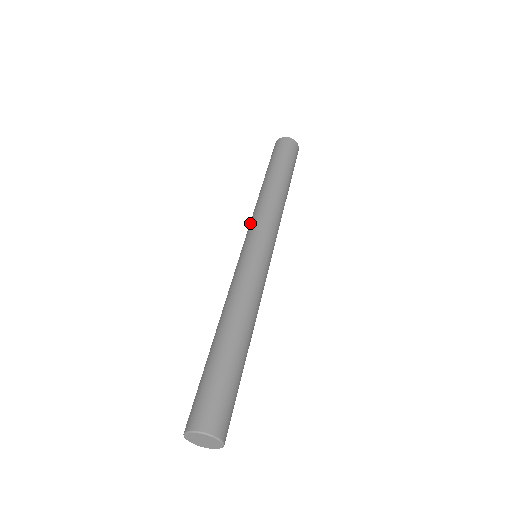
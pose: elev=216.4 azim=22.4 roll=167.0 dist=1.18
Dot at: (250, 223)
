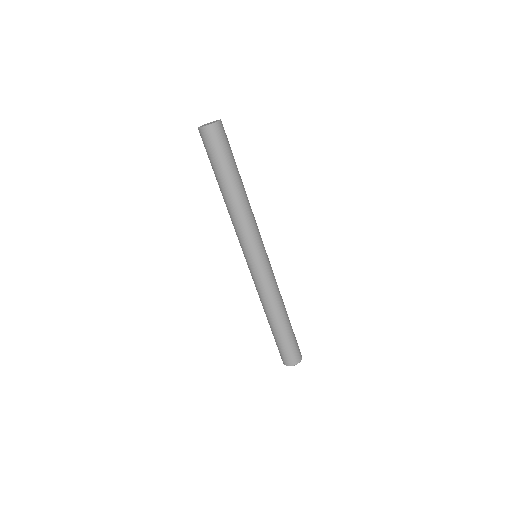
Dot at: (241, 238)
